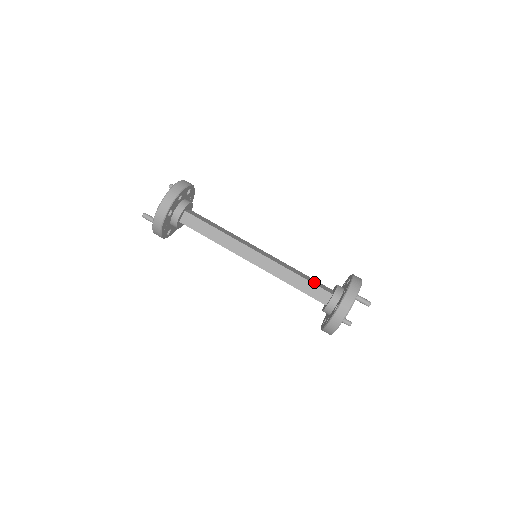
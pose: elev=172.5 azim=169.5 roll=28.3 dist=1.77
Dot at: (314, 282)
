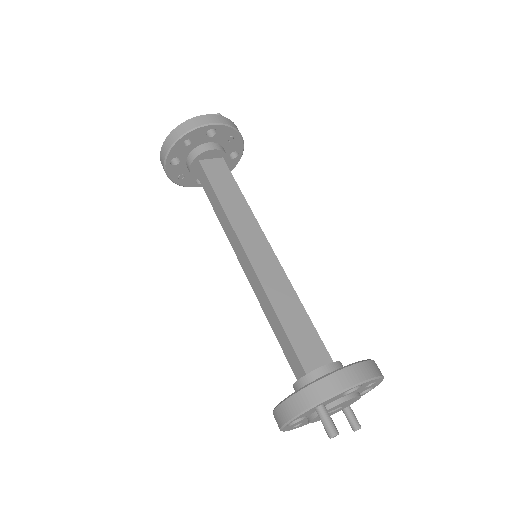
Dot at: (299, 338)
